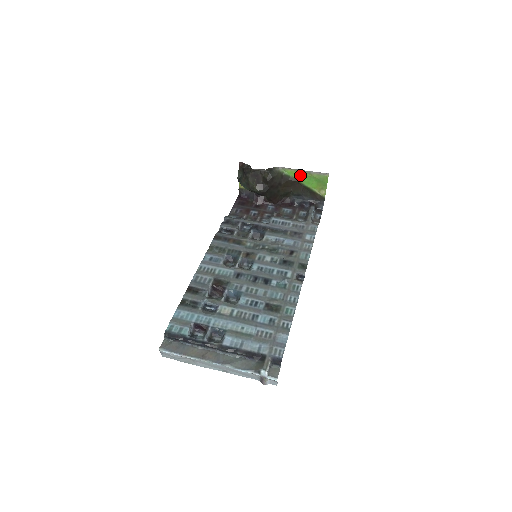
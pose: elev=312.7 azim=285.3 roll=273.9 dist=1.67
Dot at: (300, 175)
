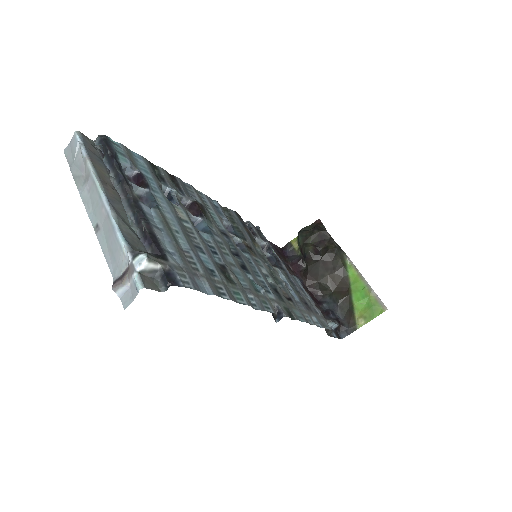
Dot at: (359, 284)
